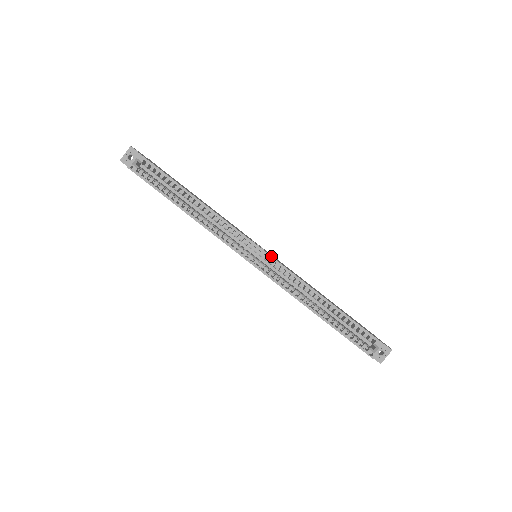
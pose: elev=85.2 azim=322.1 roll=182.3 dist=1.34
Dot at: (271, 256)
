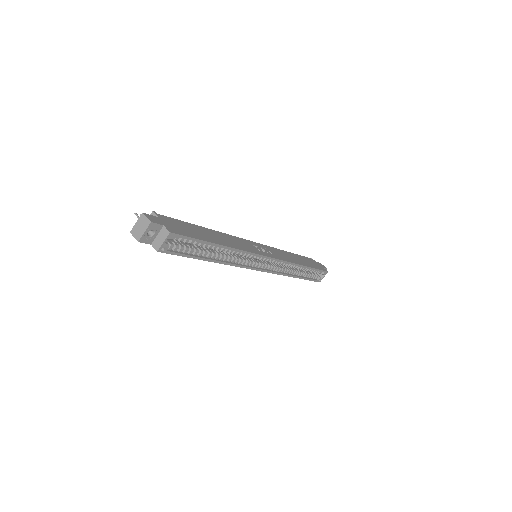
Dot at: (277, 259)
